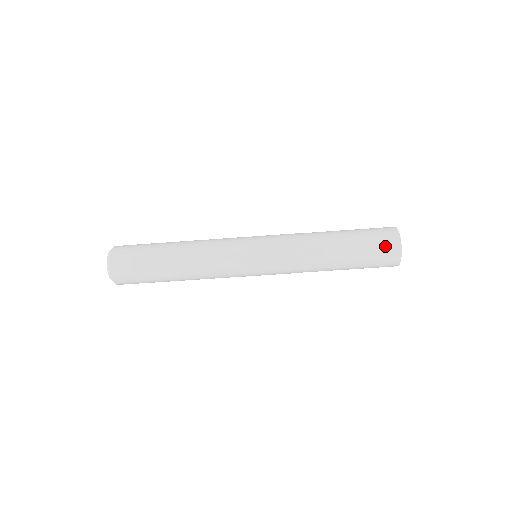
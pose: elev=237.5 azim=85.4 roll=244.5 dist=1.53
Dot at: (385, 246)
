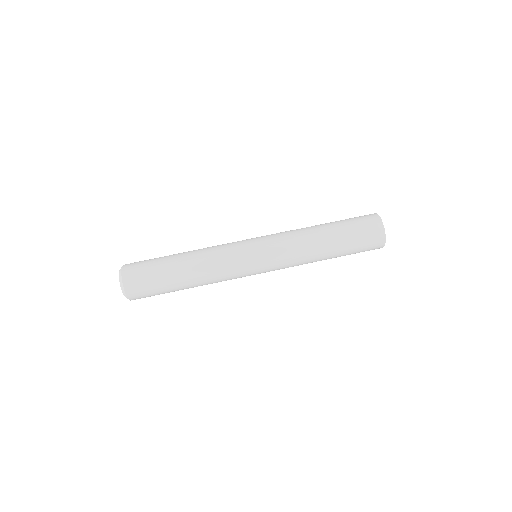
Dot at: (362, 216)
